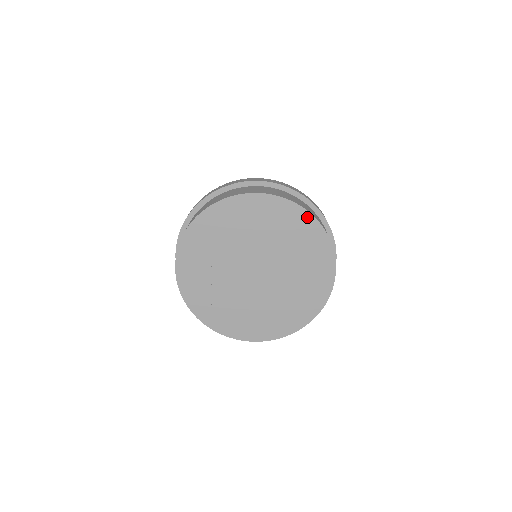
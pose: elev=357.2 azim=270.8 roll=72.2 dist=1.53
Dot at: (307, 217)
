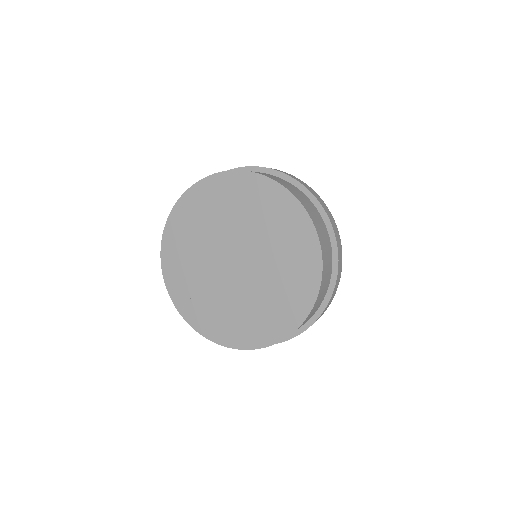
Dot at: (296, 206)
